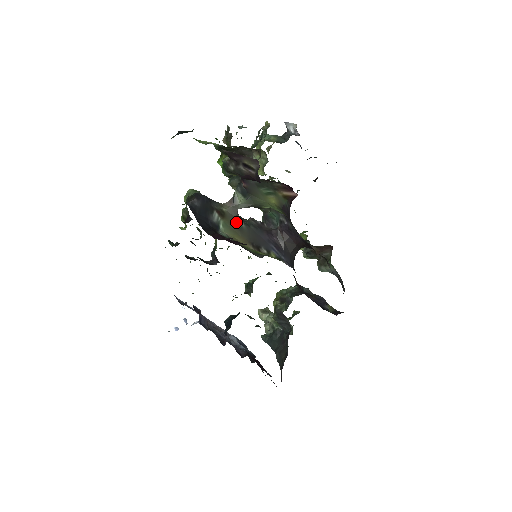
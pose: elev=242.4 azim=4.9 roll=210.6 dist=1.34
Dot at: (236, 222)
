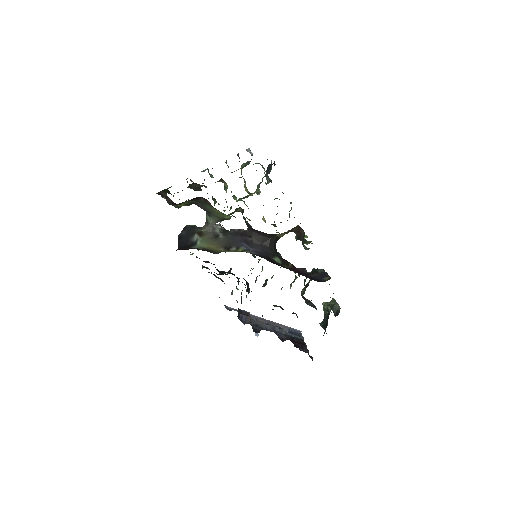
Dot at: (213, 236)
